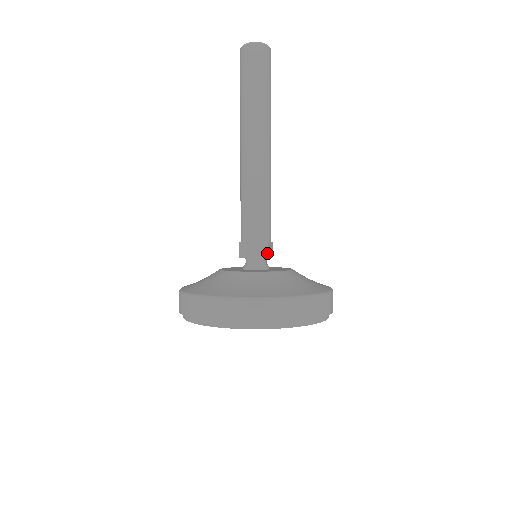
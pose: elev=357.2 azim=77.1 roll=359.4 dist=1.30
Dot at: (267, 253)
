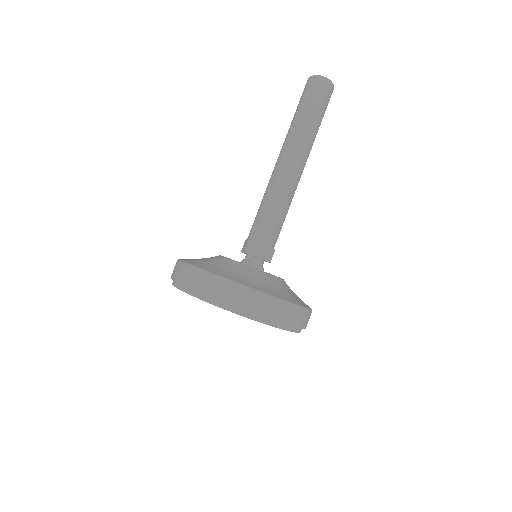
Dot at: (260, 253)
